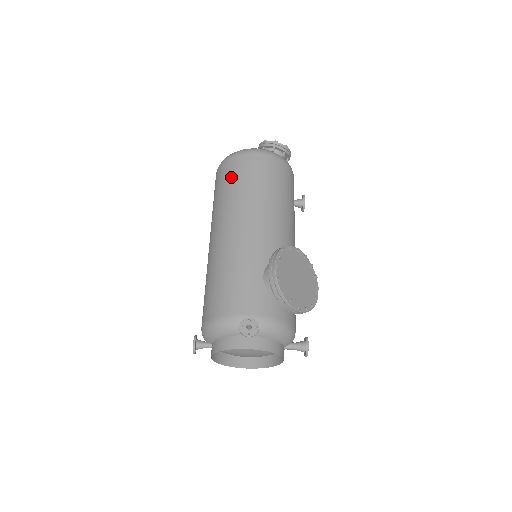
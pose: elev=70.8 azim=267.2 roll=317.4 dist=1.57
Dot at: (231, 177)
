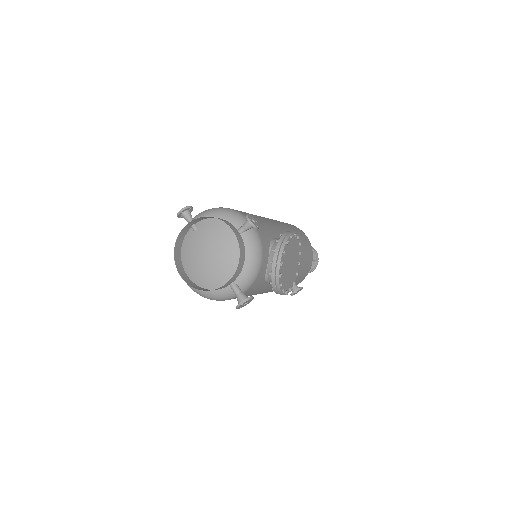
Dot at: occluded
